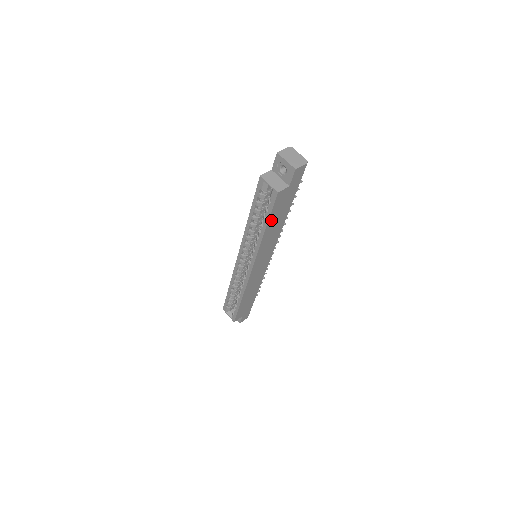
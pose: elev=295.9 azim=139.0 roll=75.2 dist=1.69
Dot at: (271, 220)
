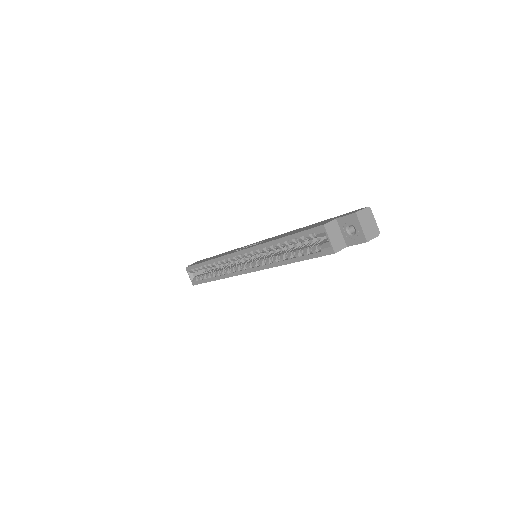
Dot at: occluded
